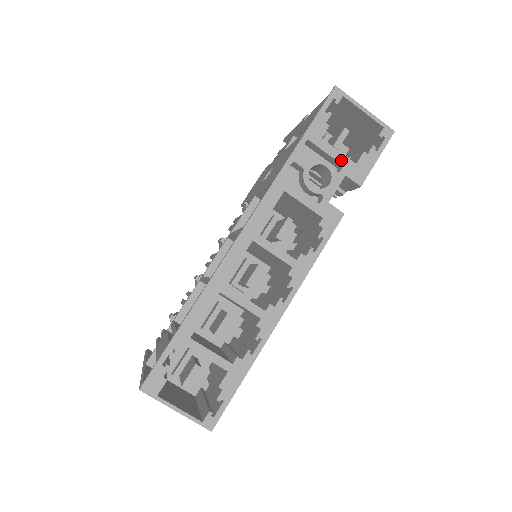
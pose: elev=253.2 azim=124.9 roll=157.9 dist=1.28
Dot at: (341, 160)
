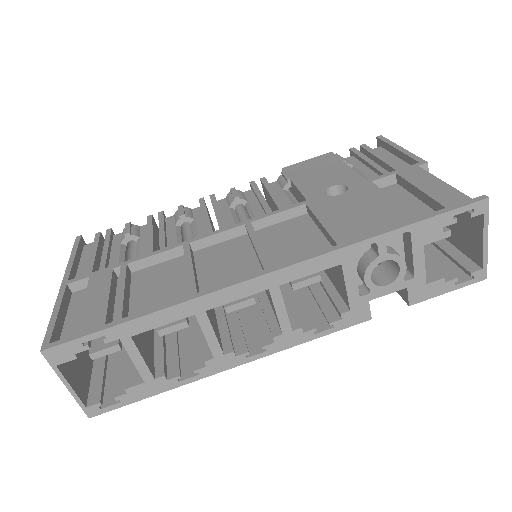
Dot at: (418, 271)
